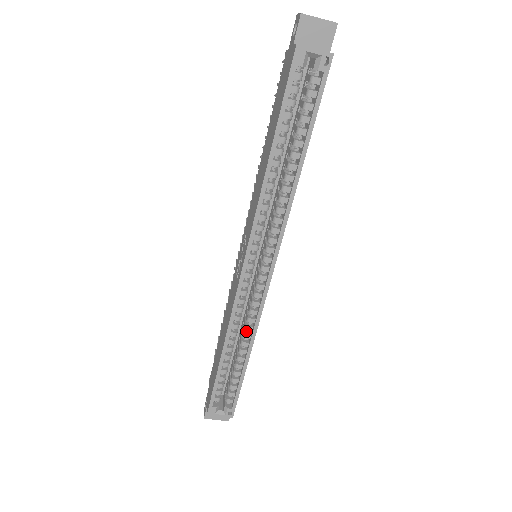
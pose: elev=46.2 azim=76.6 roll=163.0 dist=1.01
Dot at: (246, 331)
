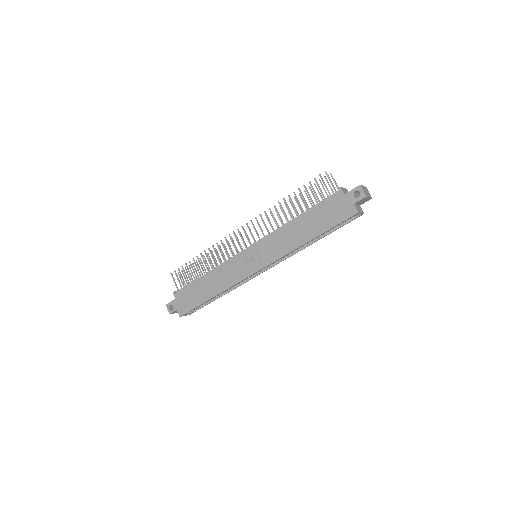
Dot at: occluded
